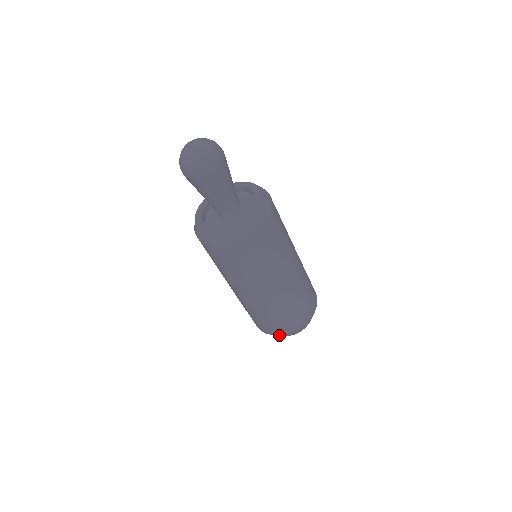
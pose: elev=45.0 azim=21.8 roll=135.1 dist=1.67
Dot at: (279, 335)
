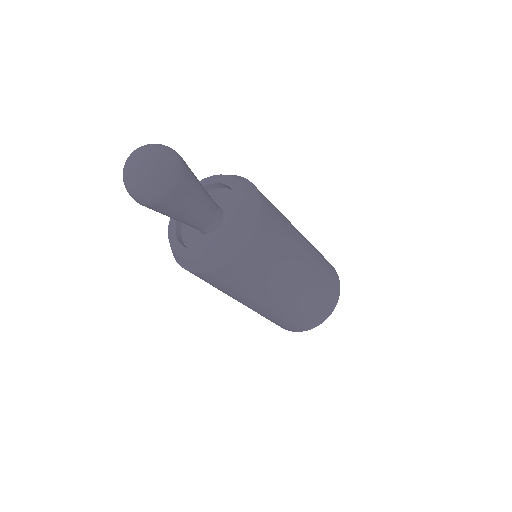
Dot at: (331, 313)
